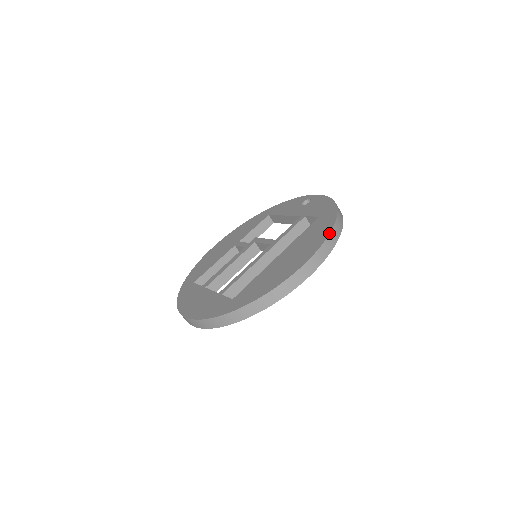
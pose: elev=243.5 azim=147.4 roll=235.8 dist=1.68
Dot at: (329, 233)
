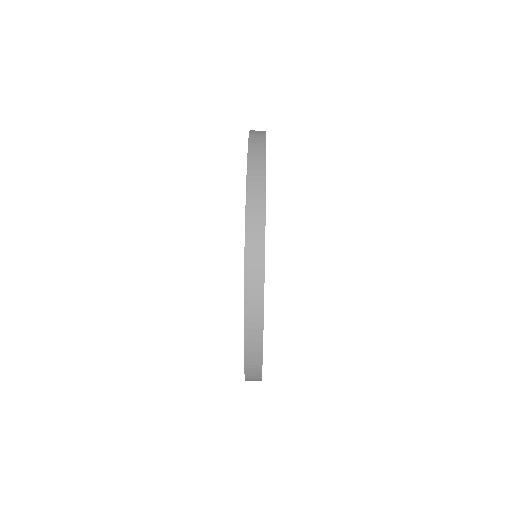
Dot at: occluded
